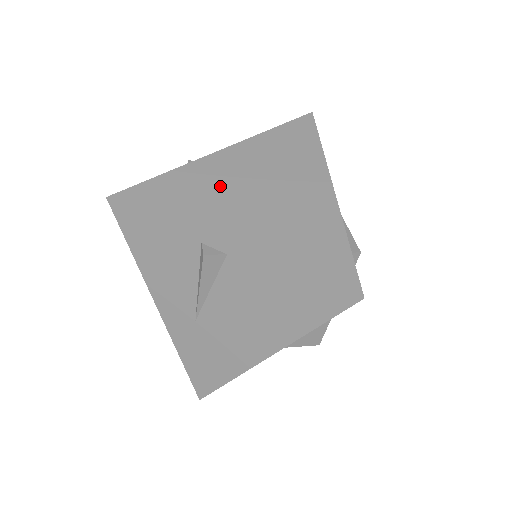
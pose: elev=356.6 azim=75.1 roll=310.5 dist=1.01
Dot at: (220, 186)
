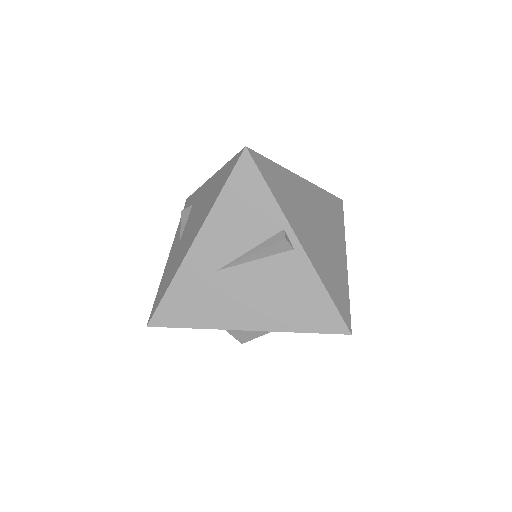
Dot at: (301, 202)
